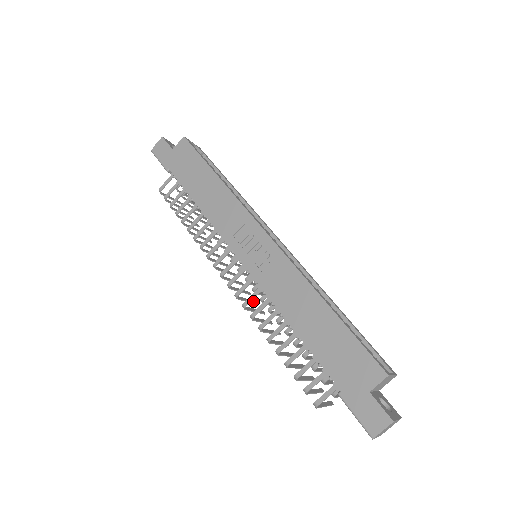
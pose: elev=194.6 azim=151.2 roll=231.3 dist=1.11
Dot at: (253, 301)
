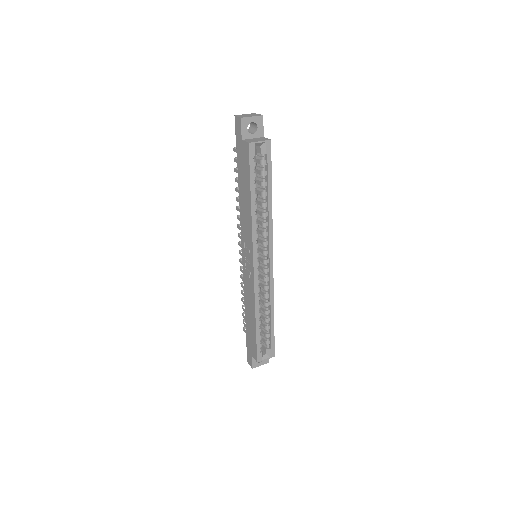
Dot at: occluded
